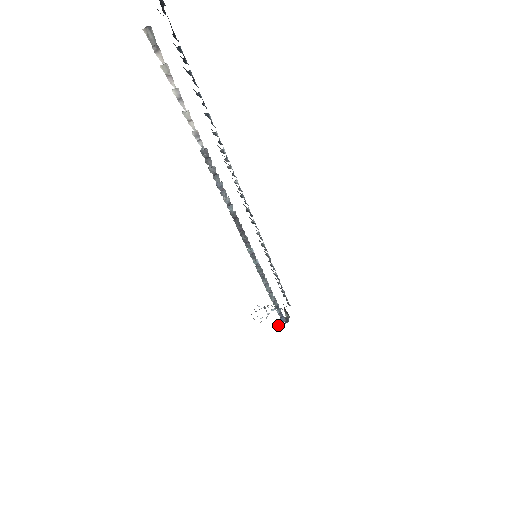
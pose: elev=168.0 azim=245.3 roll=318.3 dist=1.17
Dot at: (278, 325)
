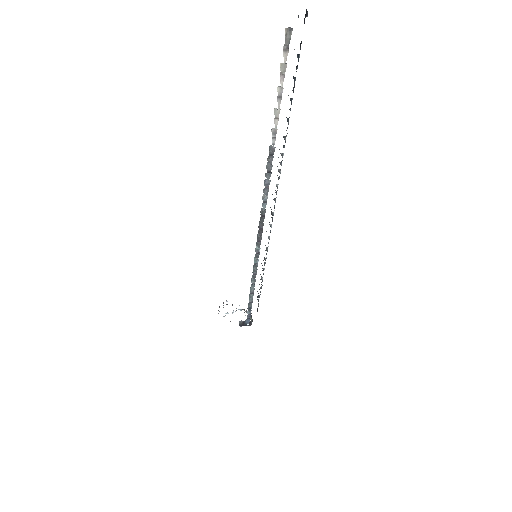
Dot at: (240, 325)
